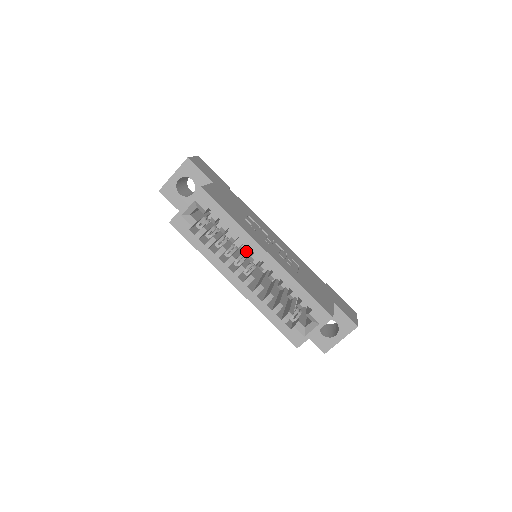
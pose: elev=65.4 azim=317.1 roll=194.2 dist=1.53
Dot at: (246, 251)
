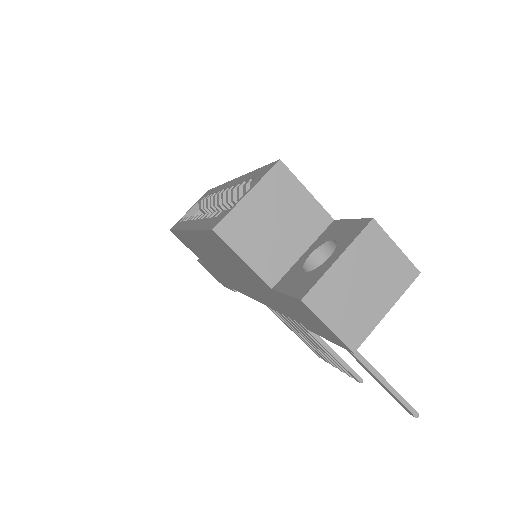
Dot at: occluded
